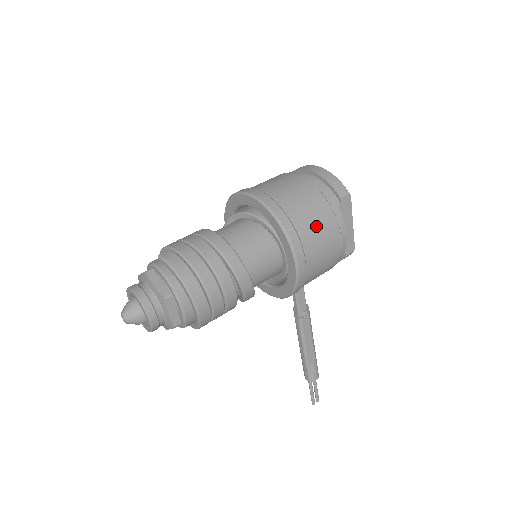
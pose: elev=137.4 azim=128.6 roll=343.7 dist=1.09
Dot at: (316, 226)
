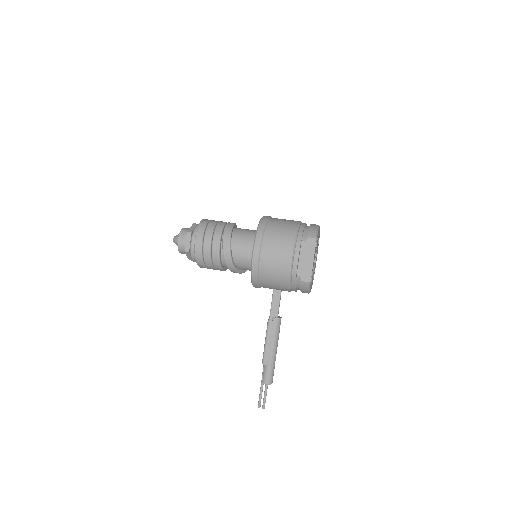
Dot at: (278, 240)
